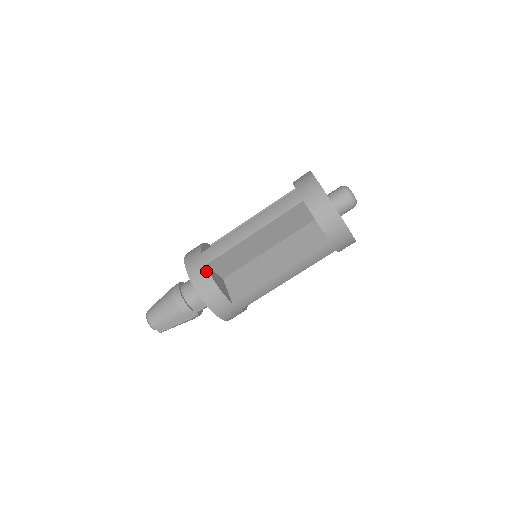
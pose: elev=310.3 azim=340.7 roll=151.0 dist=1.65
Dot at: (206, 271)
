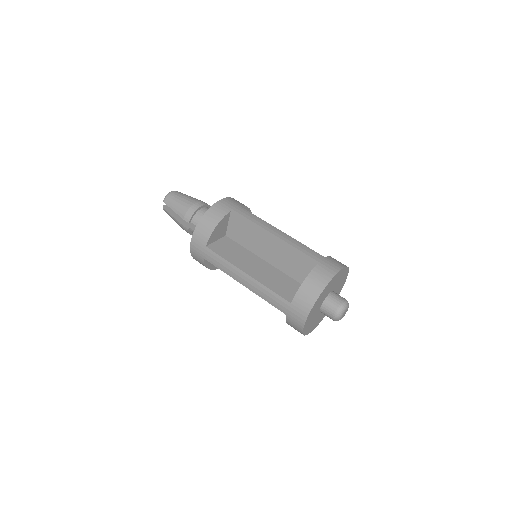
Dot at: (226, 213)
